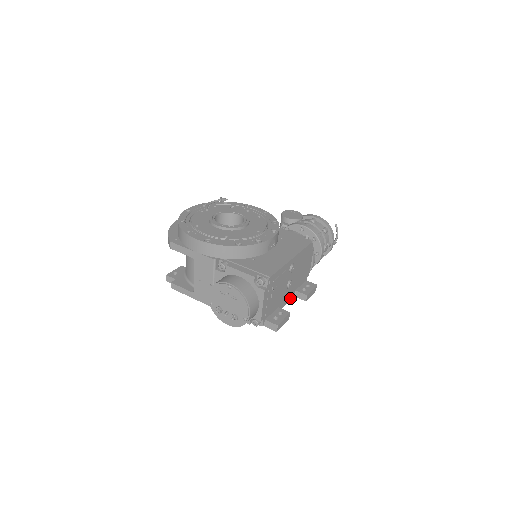
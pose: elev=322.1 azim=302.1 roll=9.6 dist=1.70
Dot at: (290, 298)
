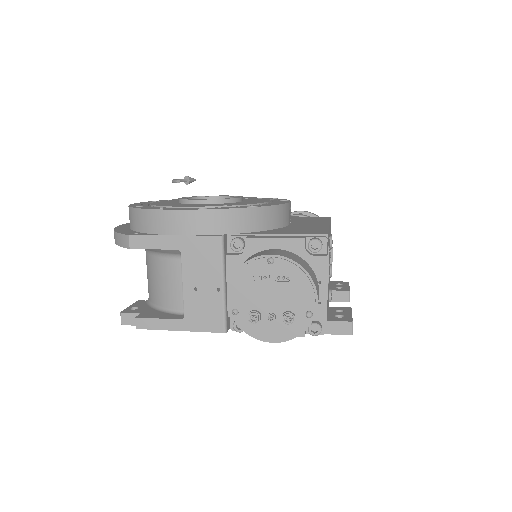
Dot at: occluded
